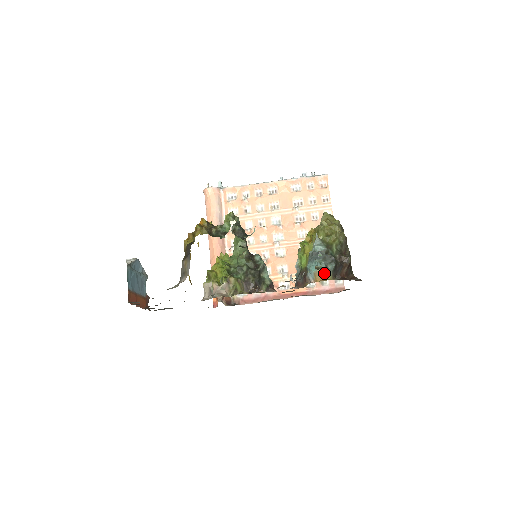
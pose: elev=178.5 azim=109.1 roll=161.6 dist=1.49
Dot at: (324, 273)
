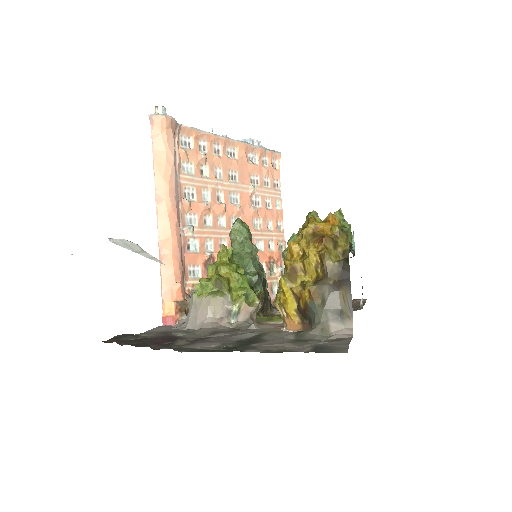
Dot at: occluded
